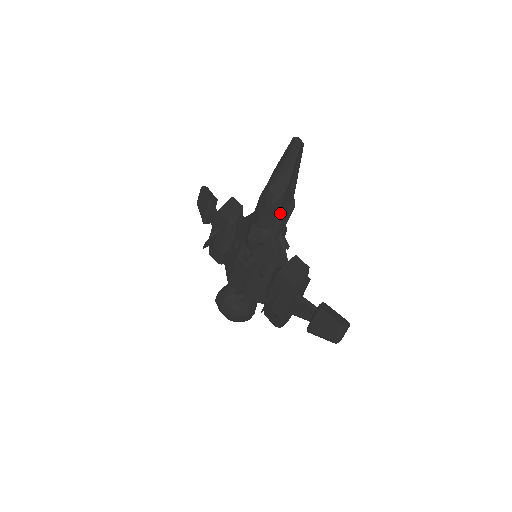
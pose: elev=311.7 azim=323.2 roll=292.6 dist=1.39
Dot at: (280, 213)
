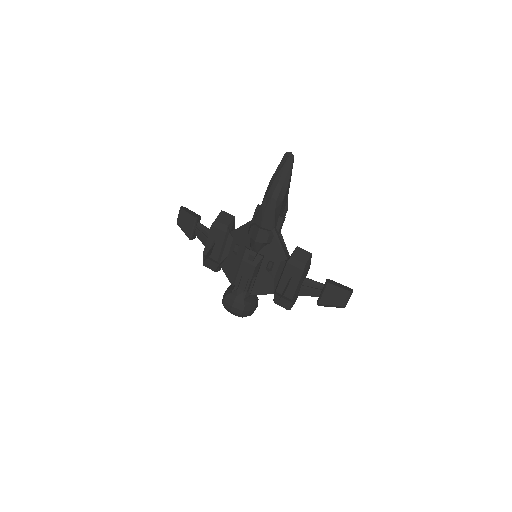
Dot at: (279, 215)
